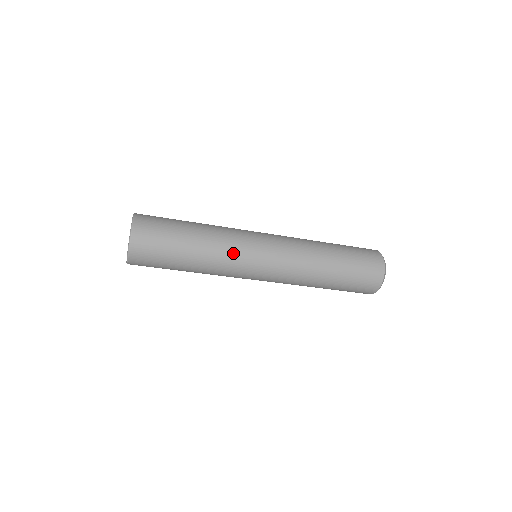
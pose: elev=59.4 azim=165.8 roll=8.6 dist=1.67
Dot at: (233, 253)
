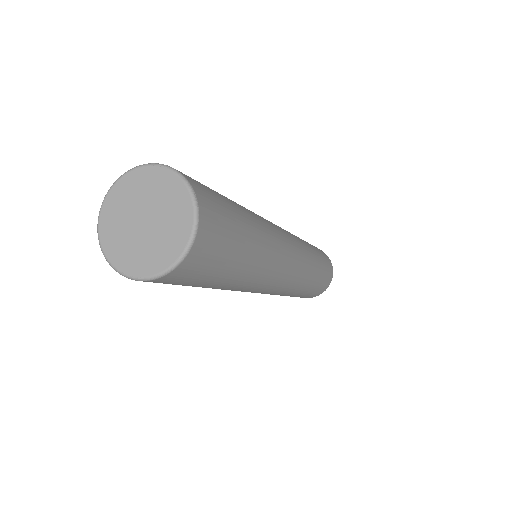
Dot at: occluded
